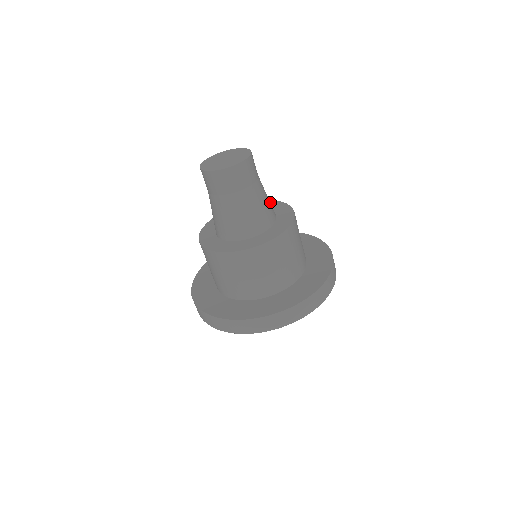
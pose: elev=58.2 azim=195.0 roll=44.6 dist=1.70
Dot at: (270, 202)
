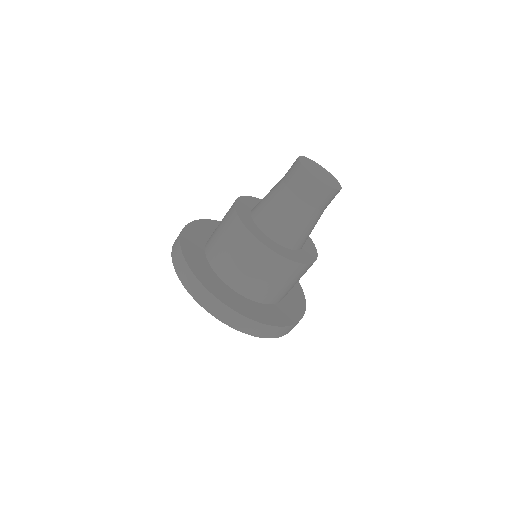
Dot at: occluded
